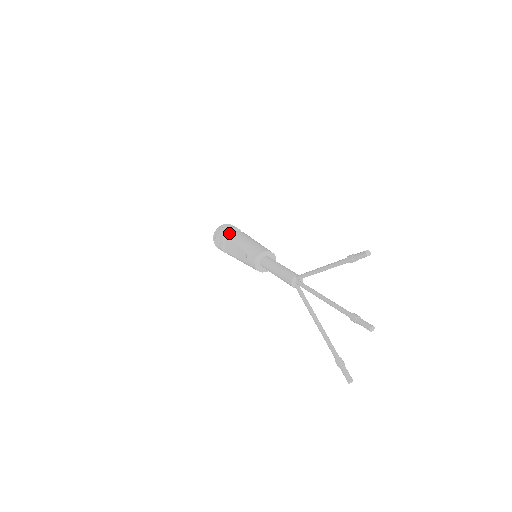
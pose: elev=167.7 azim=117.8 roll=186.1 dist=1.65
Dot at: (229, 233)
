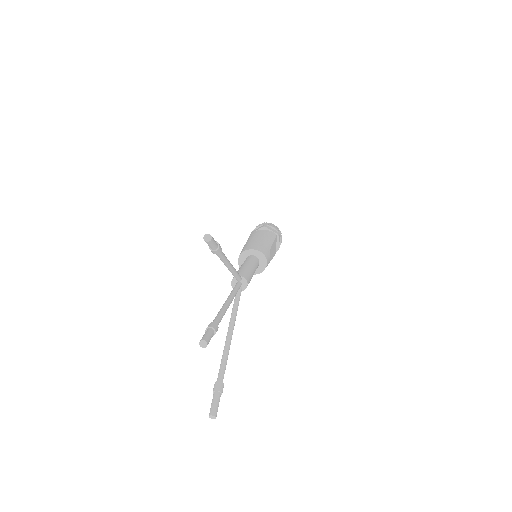
Dot at: (255, 231)
